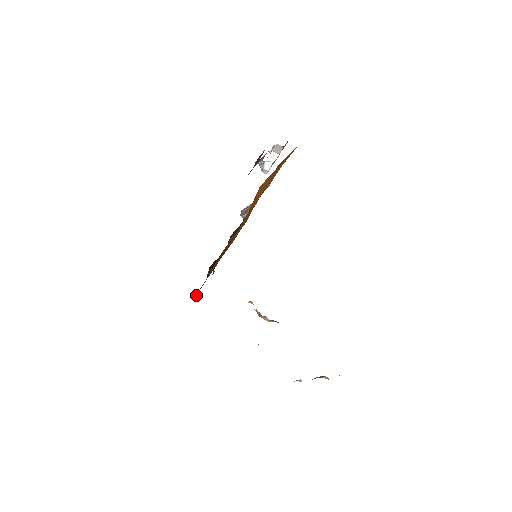
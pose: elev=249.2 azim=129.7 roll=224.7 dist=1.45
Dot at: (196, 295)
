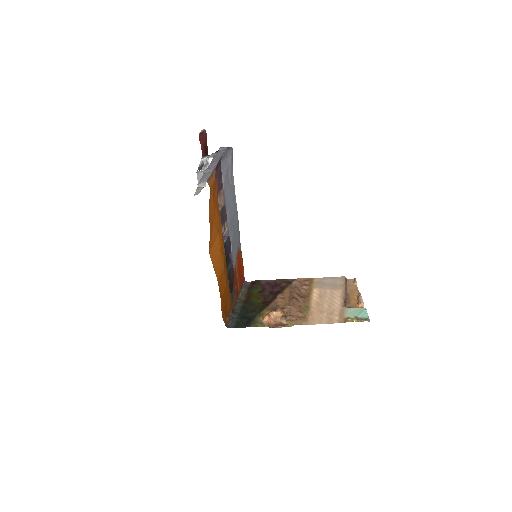
Dot at: (243, 277)
